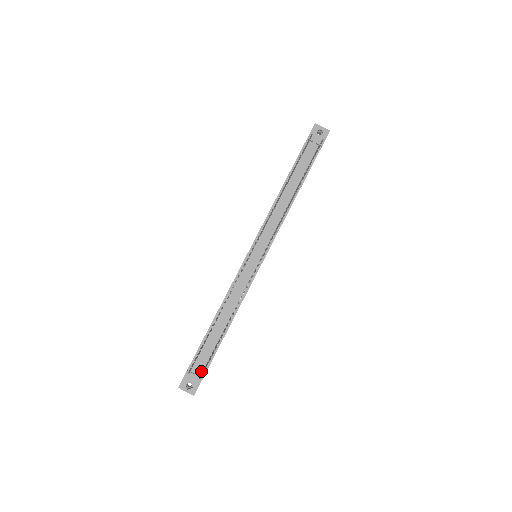
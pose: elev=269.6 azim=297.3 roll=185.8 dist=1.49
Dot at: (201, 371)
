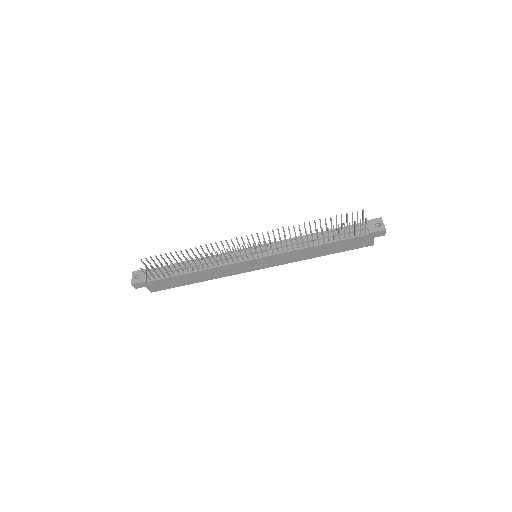
Dot at: (151, 278)
